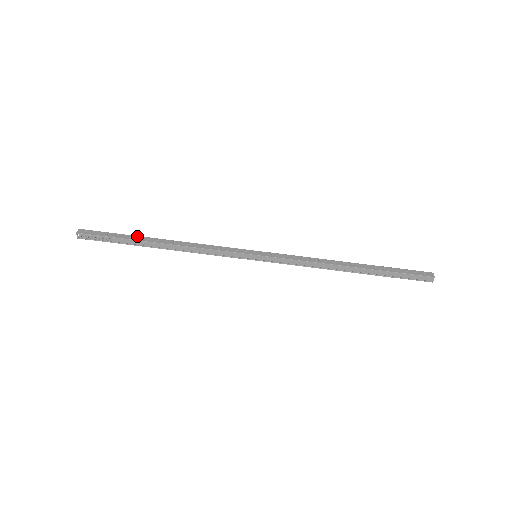
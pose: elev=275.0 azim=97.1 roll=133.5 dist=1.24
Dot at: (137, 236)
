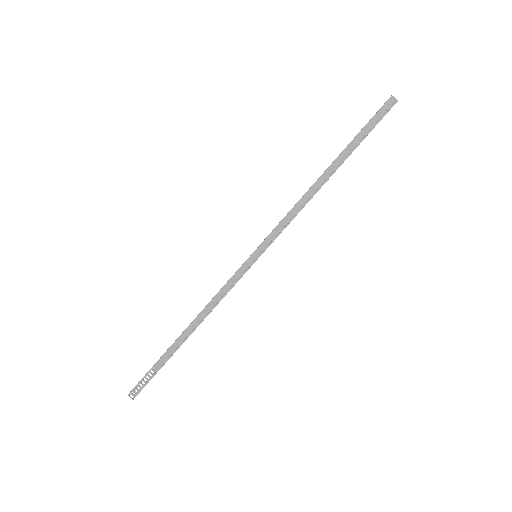
Dot at: (168, 348)
